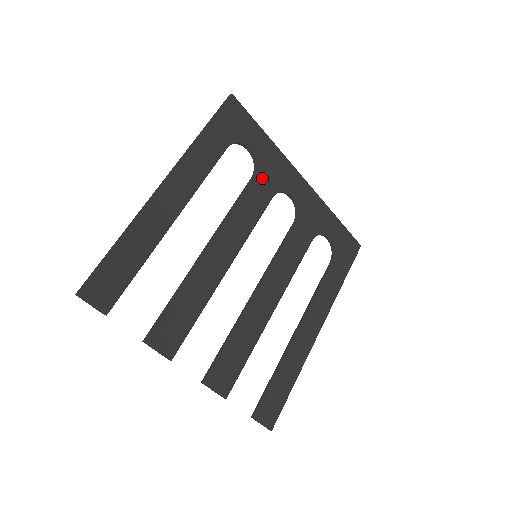
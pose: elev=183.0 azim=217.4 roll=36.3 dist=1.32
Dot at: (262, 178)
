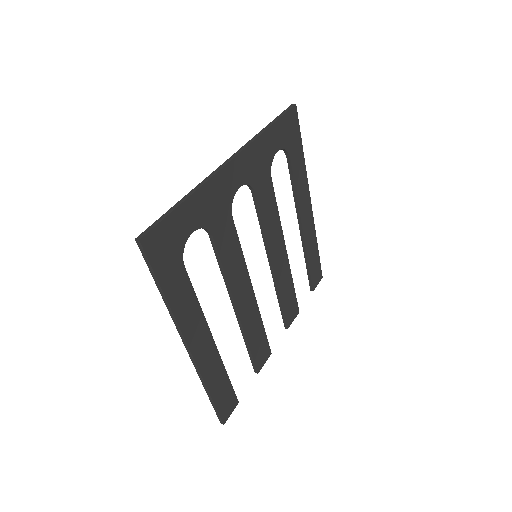
Dot at: (216, 225)
